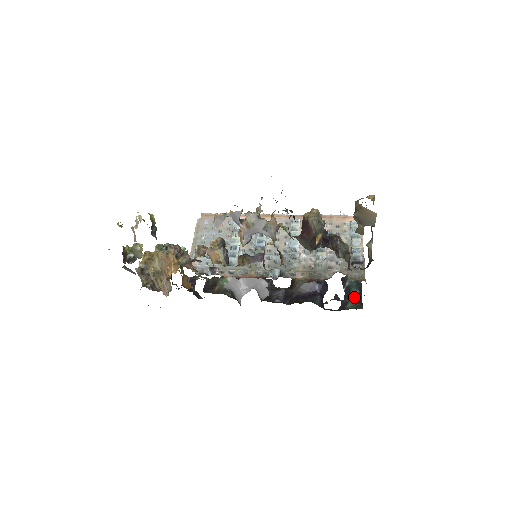
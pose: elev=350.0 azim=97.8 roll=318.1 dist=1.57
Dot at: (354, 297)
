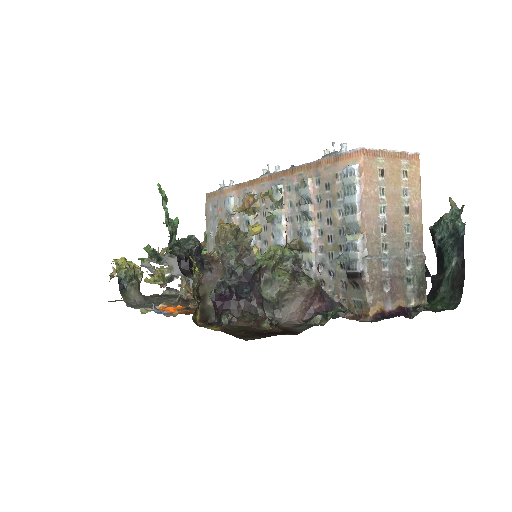
Dot at: (449, 272)
